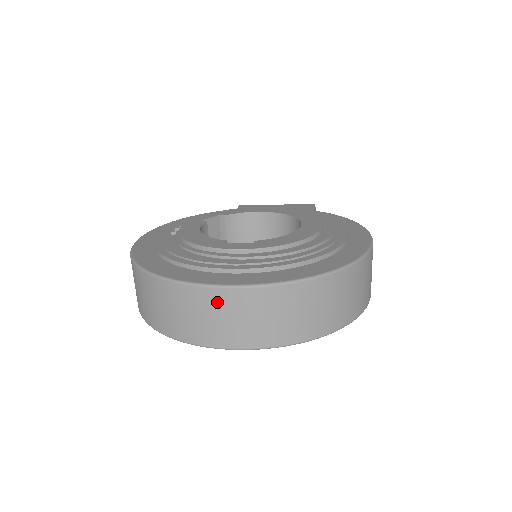
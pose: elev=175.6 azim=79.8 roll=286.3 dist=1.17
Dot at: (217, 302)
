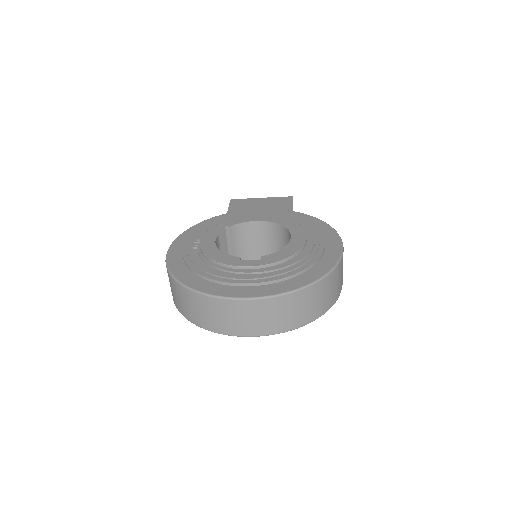
Dot at: (243, 309)
